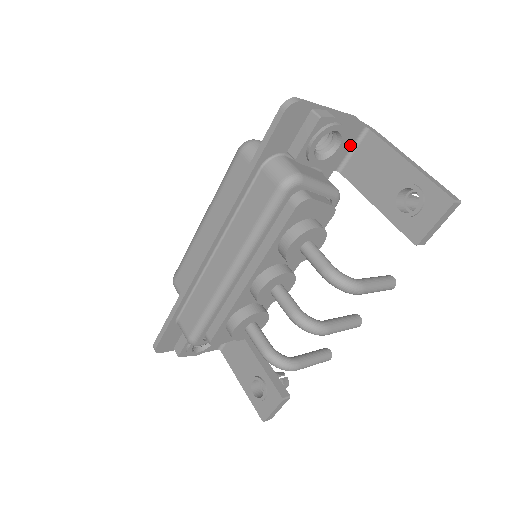
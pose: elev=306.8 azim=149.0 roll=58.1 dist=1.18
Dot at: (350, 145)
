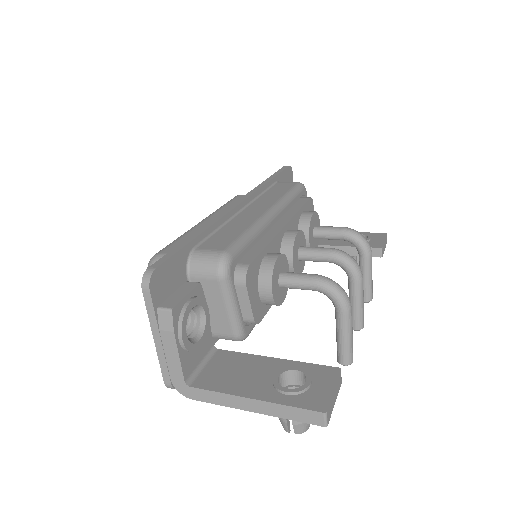
Dot at: occluded
